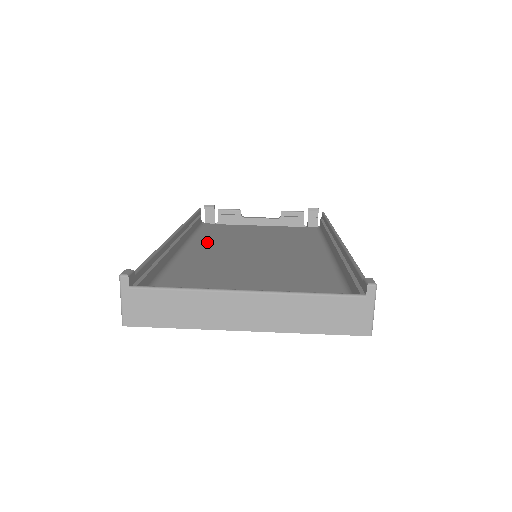
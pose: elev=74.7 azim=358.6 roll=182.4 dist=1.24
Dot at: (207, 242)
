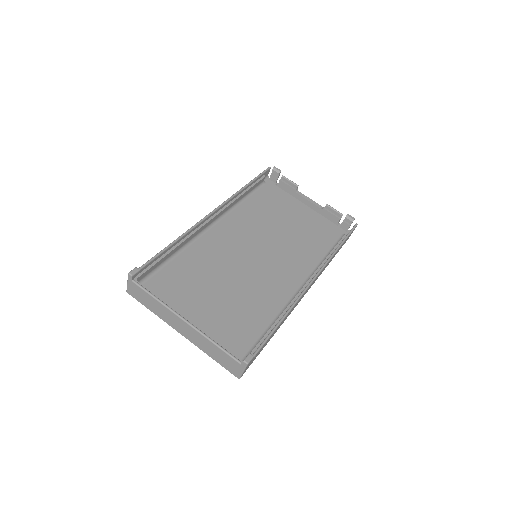
Dot at: (242, 216)
